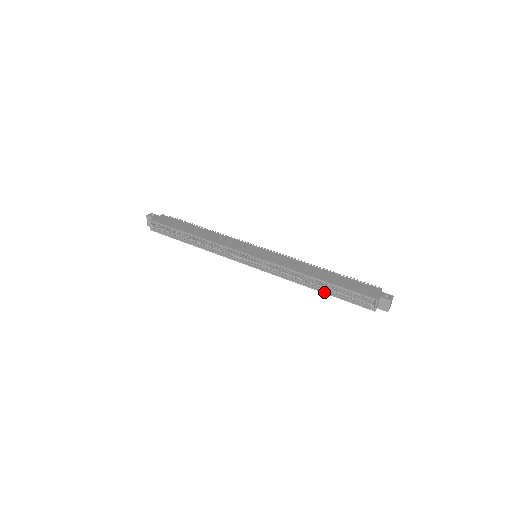
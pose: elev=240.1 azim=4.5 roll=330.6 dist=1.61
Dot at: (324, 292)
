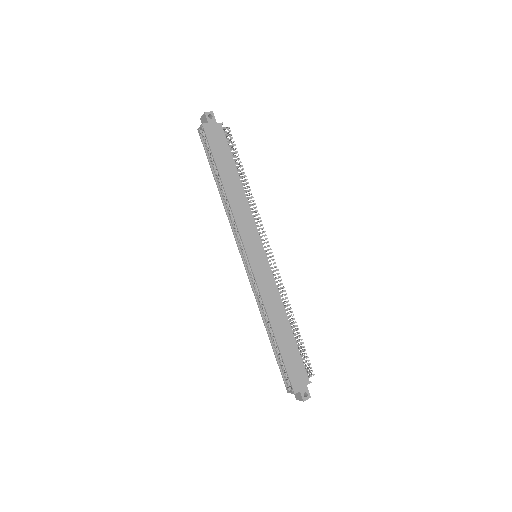
Dot at: (271, 342)
